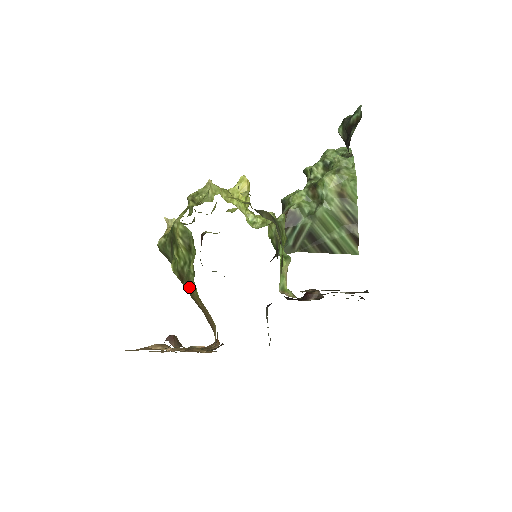
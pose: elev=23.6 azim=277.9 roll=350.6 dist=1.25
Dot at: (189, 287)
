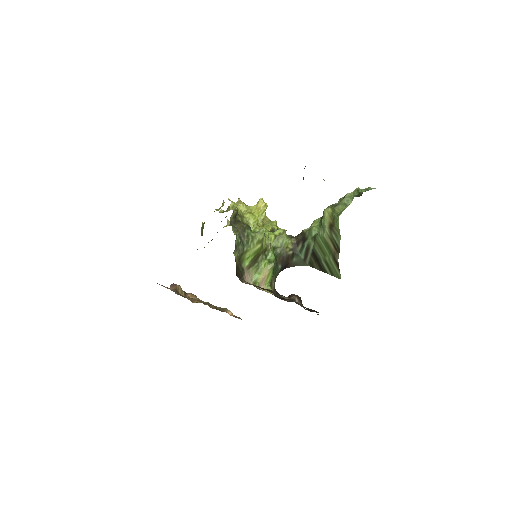
Dot at: occluded
